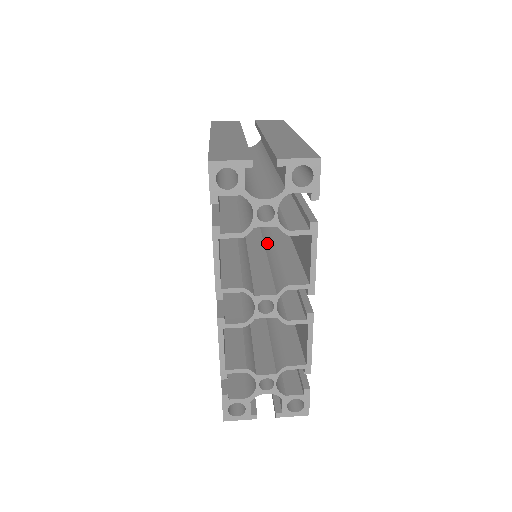
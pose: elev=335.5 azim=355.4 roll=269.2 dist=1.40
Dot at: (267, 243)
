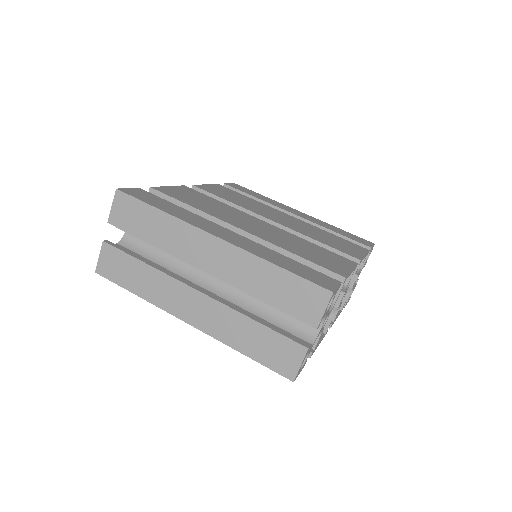
Dot at: occluded
